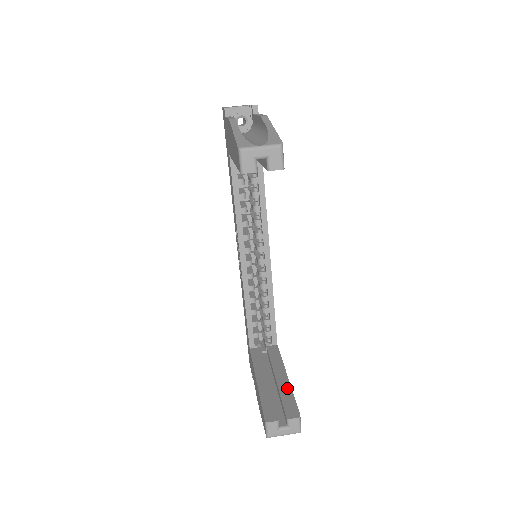
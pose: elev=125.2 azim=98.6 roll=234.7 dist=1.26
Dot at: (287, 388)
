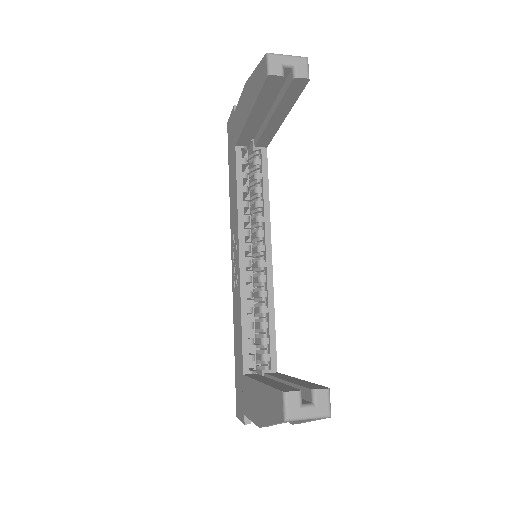
Dot at: (302, 381)
